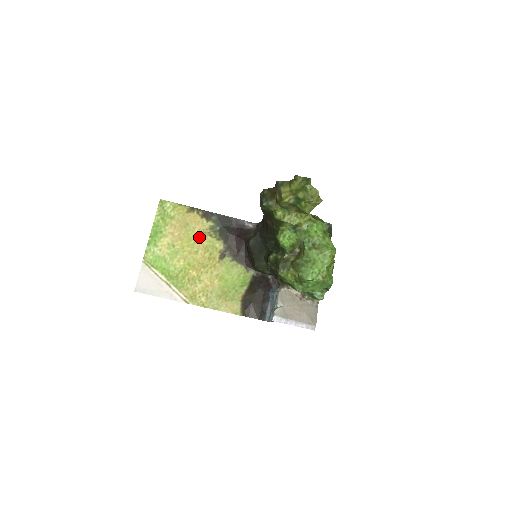
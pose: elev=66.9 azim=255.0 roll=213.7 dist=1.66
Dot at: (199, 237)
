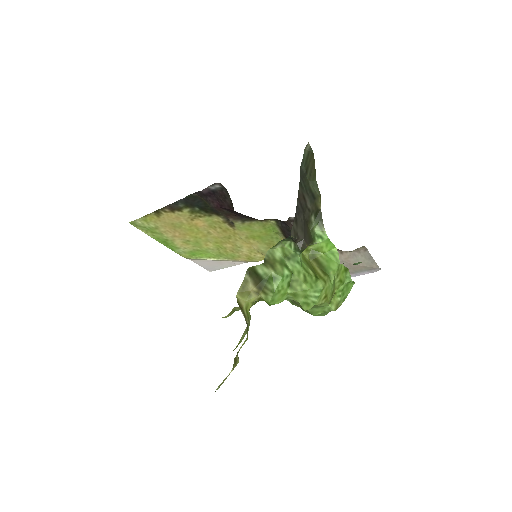
Dot at: (194, 224)
